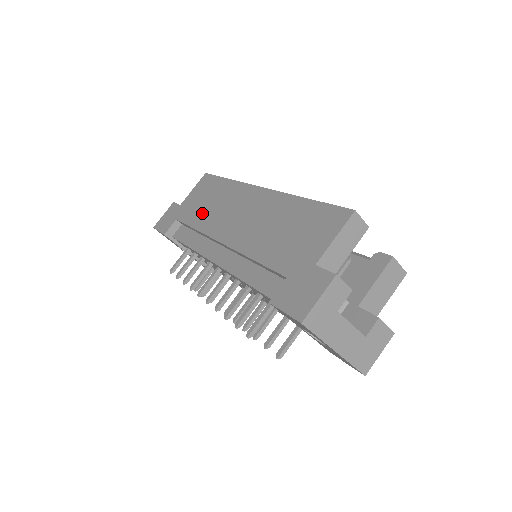
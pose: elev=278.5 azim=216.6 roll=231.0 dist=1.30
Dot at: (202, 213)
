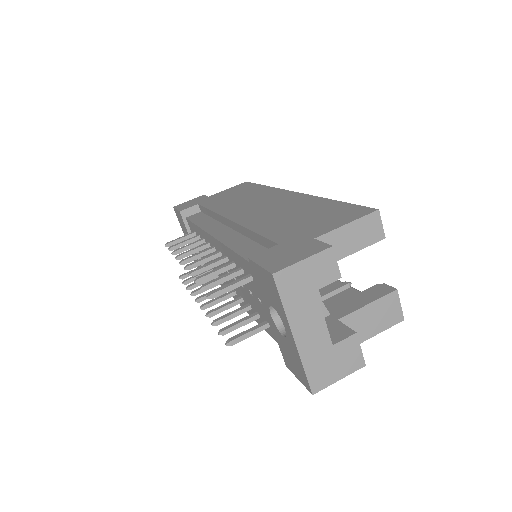
Dot at: (225, 202)
